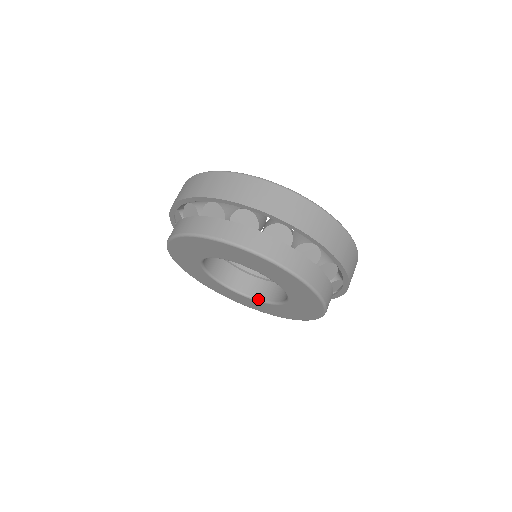
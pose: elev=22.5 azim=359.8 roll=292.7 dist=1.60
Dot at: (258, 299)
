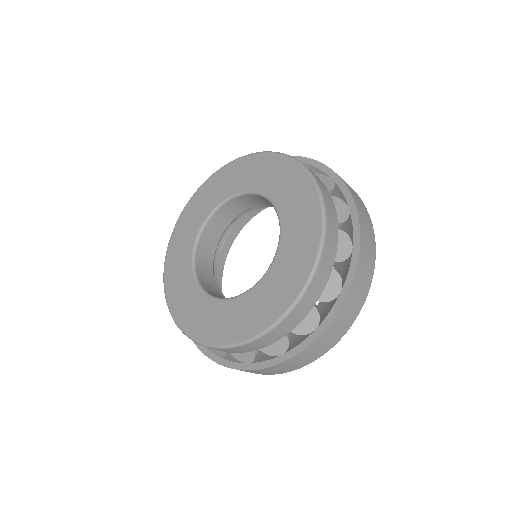
Dot at: (204, 289)
